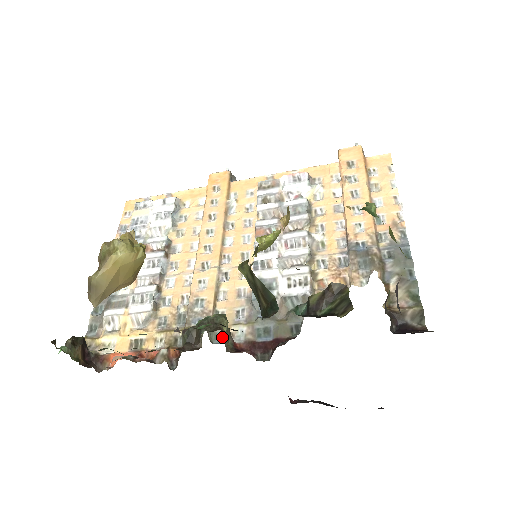
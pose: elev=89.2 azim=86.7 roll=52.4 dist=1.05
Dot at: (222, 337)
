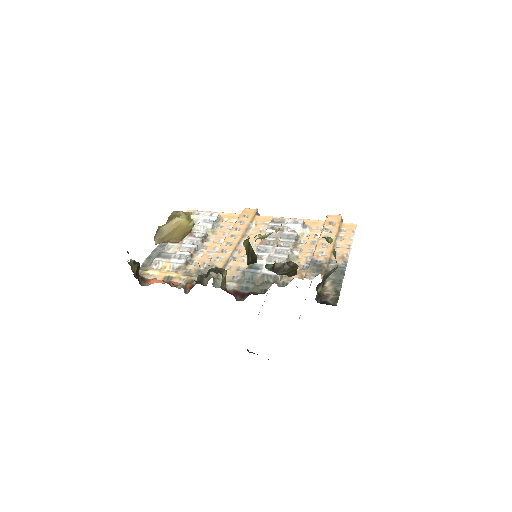
Dot at: (220, 285)
